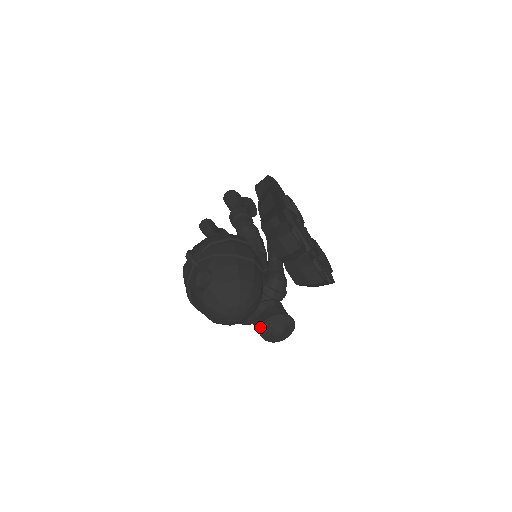
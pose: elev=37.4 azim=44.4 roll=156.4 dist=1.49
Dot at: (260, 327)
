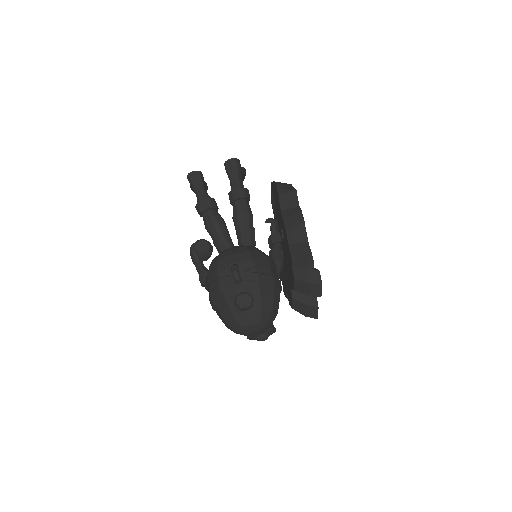
Dot at: occluded
